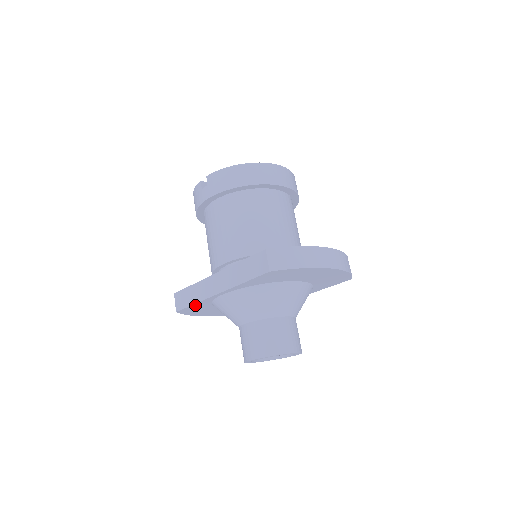
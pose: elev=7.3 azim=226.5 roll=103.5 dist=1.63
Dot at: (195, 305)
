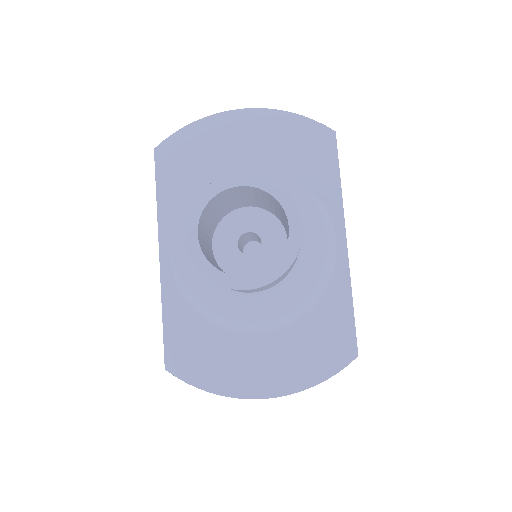
Dot at: (170, 324)
